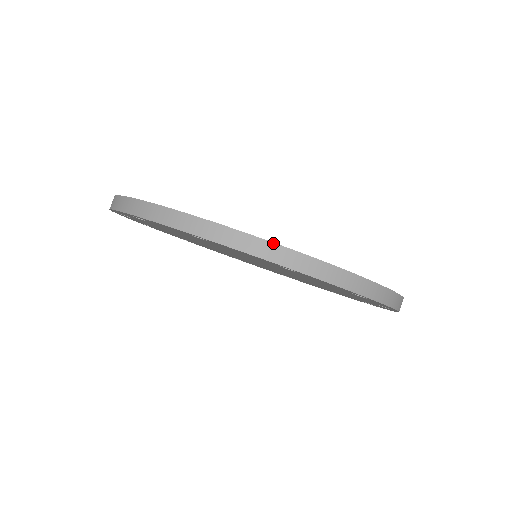
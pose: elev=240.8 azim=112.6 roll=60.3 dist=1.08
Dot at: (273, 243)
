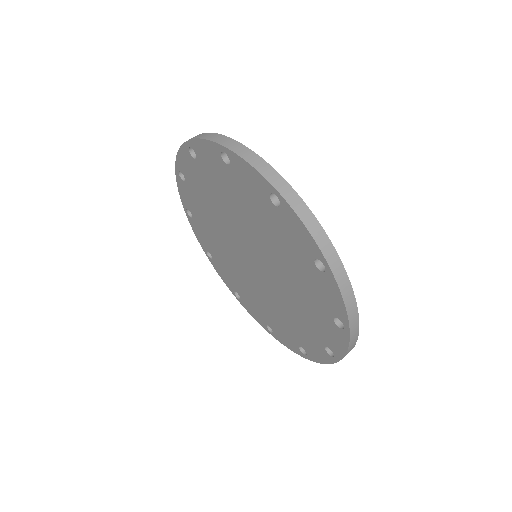
Dot at: (329, 239)
